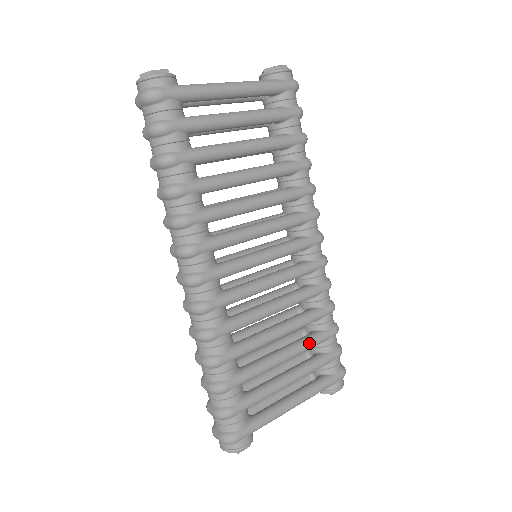
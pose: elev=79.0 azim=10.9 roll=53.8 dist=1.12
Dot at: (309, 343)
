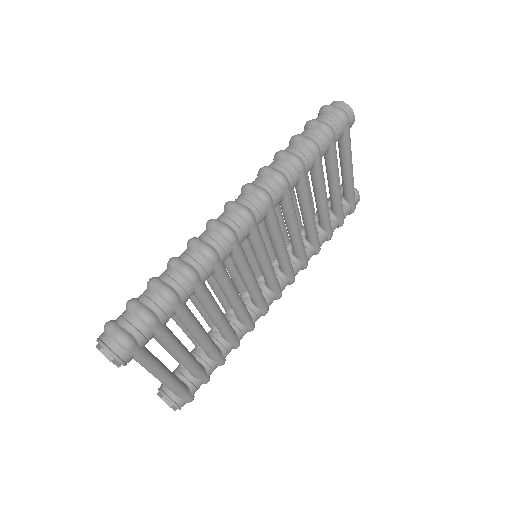
Dot at: (214, 348)
